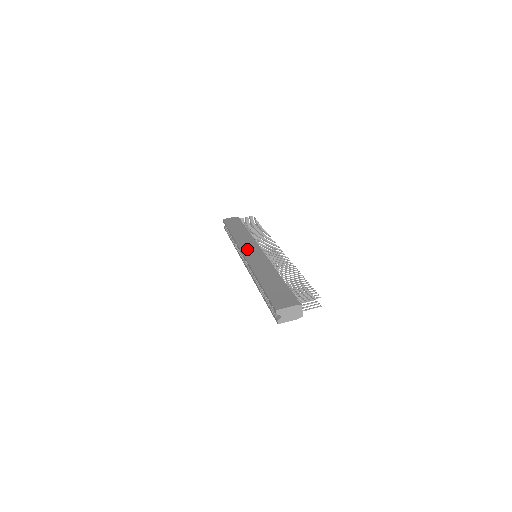
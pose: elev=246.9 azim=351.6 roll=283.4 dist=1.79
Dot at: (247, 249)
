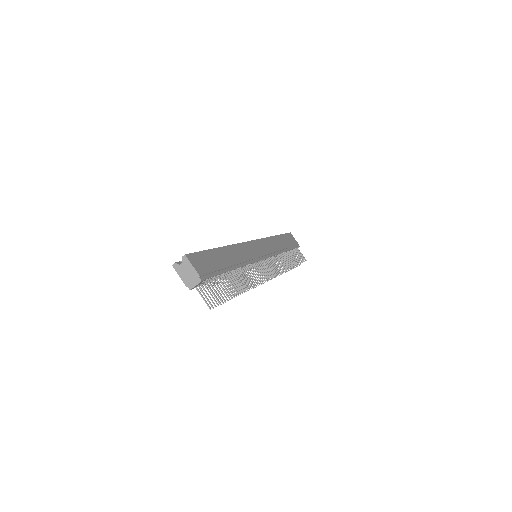
Dot at: (260, 245)
